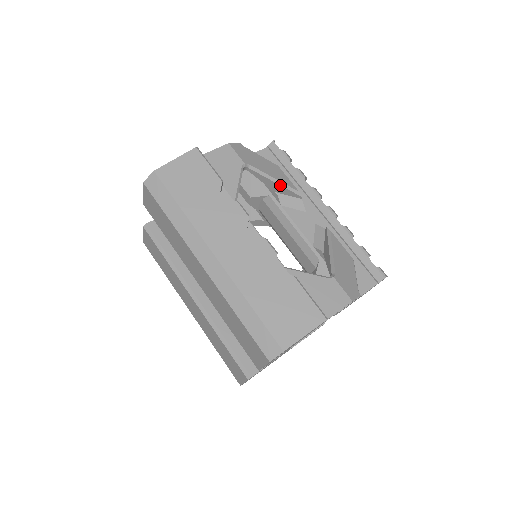
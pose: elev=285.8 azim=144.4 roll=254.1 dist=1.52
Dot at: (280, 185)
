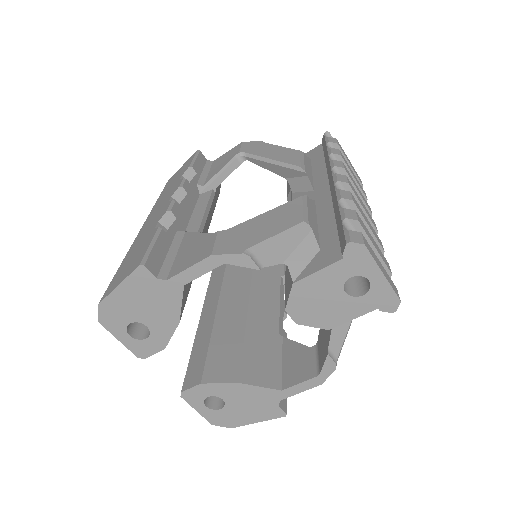
Dot at: (278, 165)
